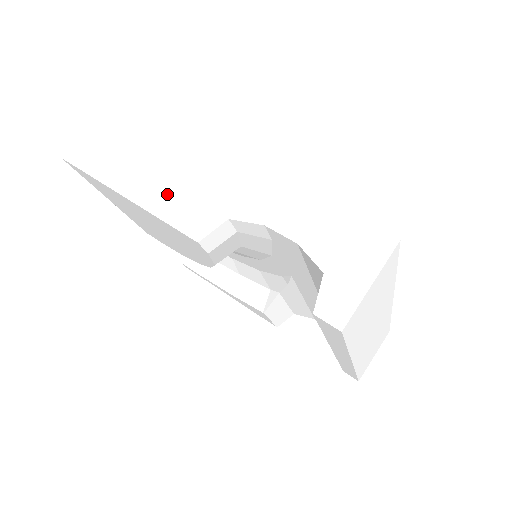
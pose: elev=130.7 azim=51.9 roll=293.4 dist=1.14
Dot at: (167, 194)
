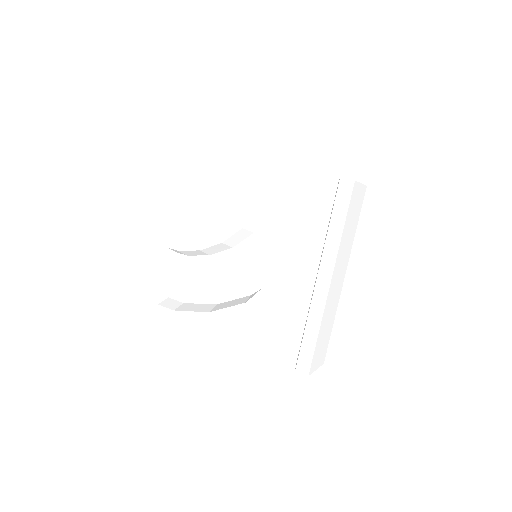
Dot at: occluded
